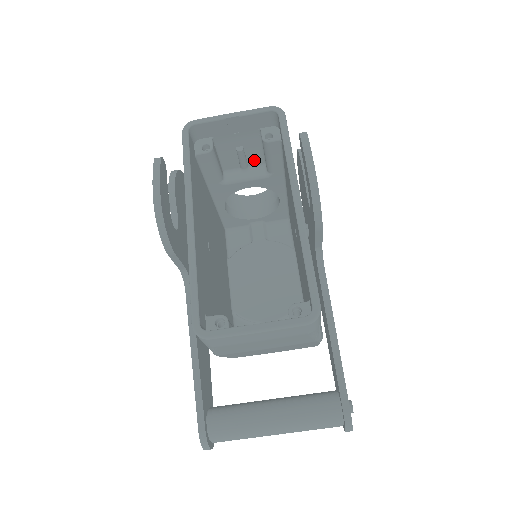
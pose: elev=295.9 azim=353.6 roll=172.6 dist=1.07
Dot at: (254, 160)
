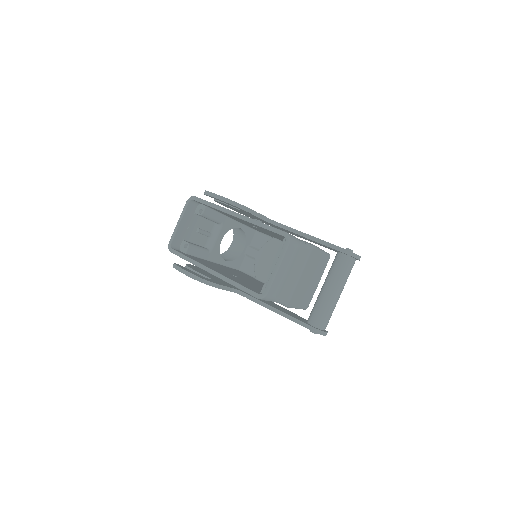
Dot at: (209, 227)
